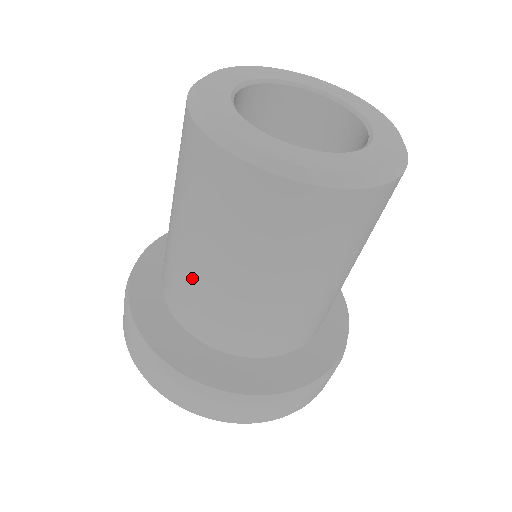
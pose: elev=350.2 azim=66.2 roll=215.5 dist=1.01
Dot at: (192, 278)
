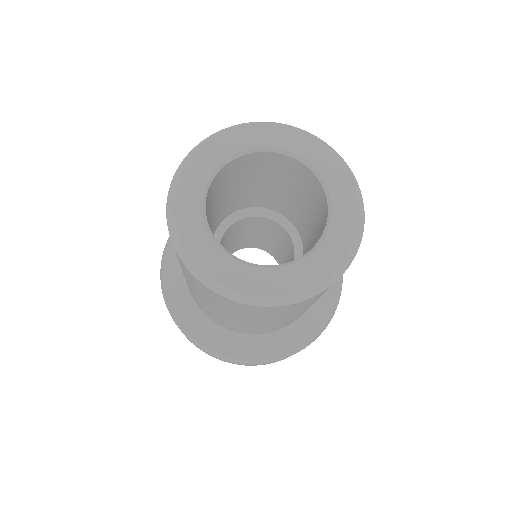
Dot at: occluded
